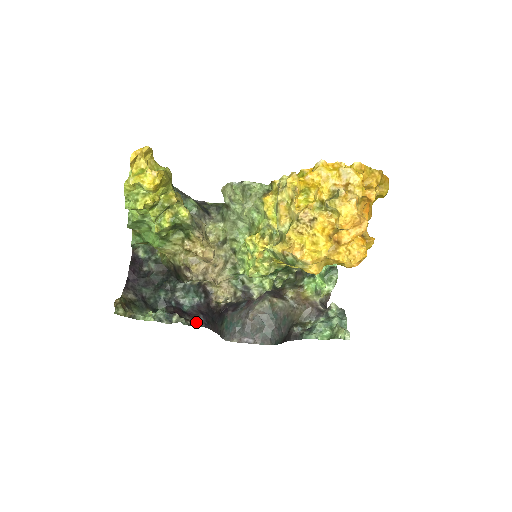
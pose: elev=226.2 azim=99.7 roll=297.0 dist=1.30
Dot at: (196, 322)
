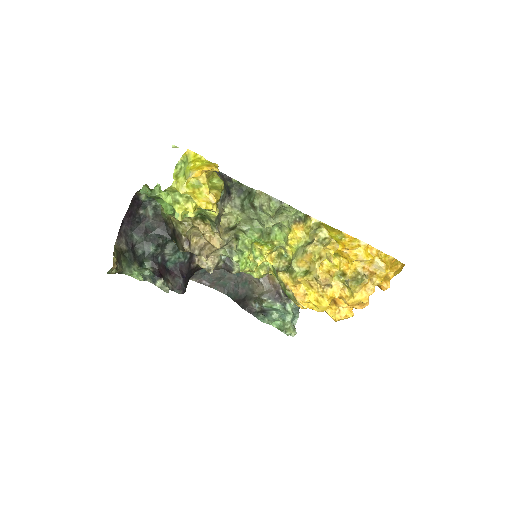
Dot at: (176, 286)
